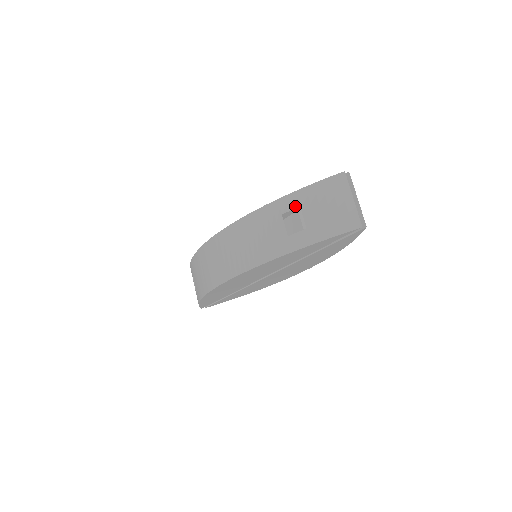
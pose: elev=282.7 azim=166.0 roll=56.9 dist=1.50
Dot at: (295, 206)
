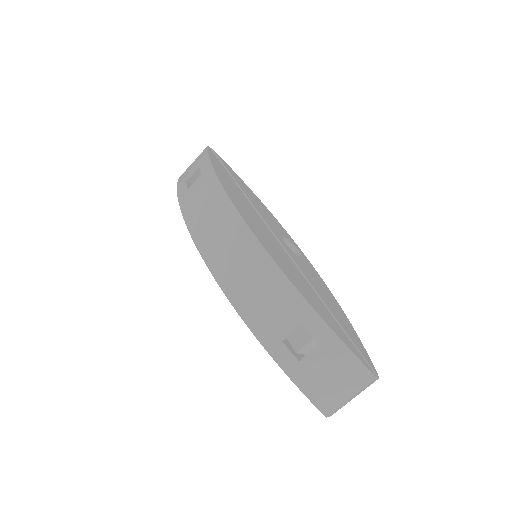
Dot at: (317, 338)
